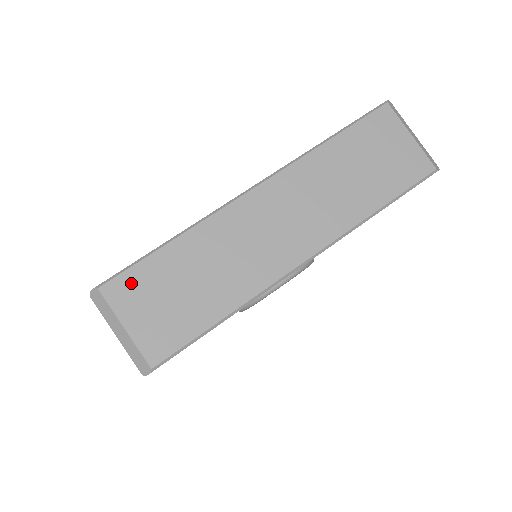
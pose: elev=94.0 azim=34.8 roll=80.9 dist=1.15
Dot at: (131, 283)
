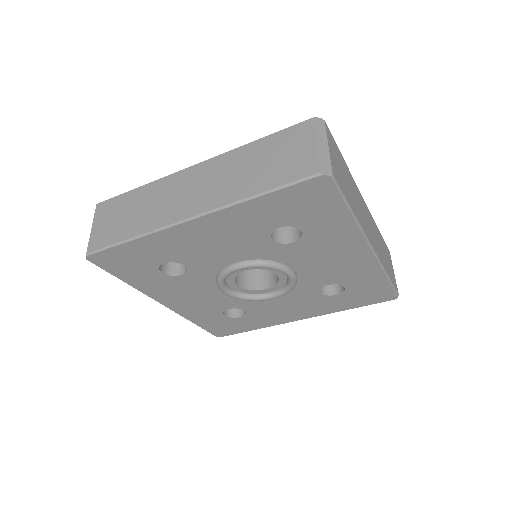
Dot at: (333, 142)
